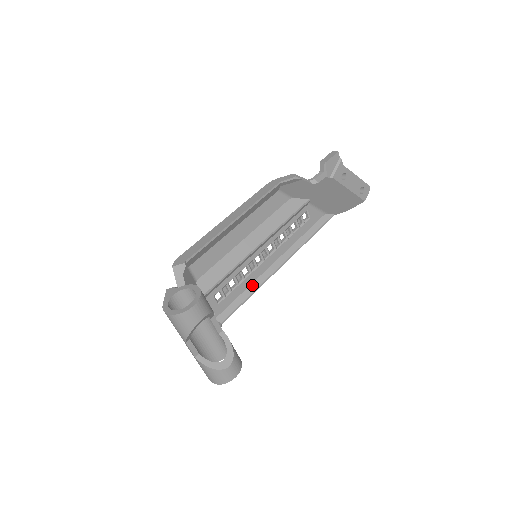
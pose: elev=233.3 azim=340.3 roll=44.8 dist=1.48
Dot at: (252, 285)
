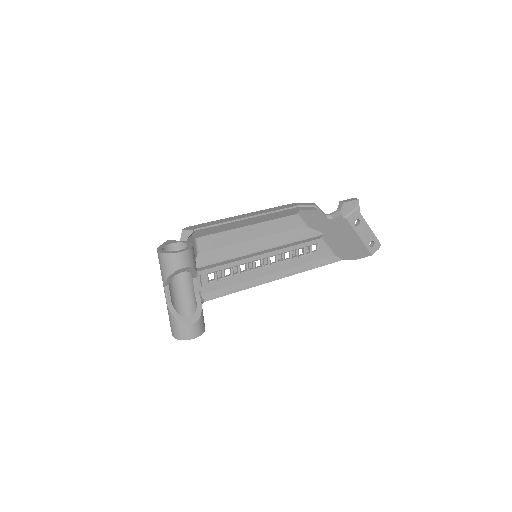
Dot at: (245, 283)
